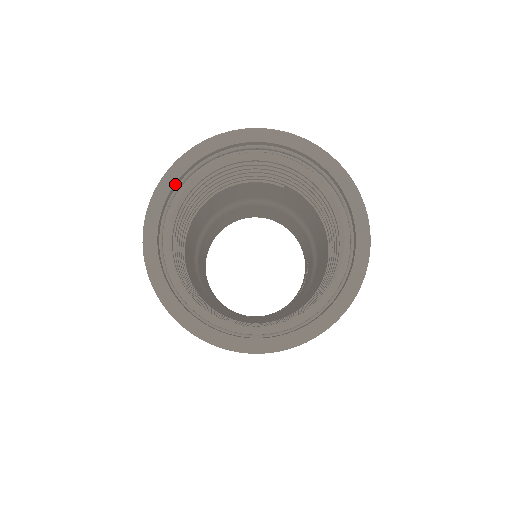
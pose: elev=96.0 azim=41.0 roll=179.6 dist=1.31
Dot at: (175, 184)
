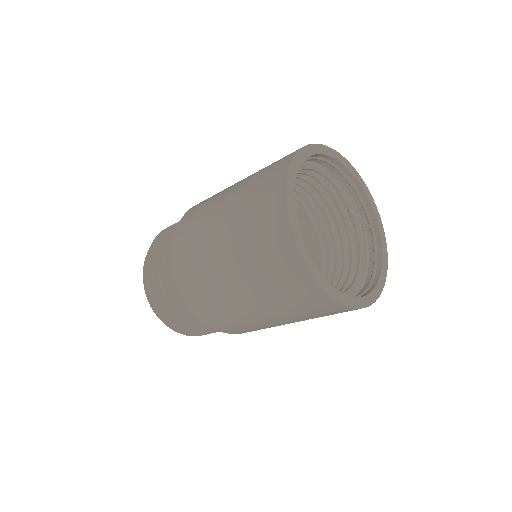
Dot at: (303, 161)
